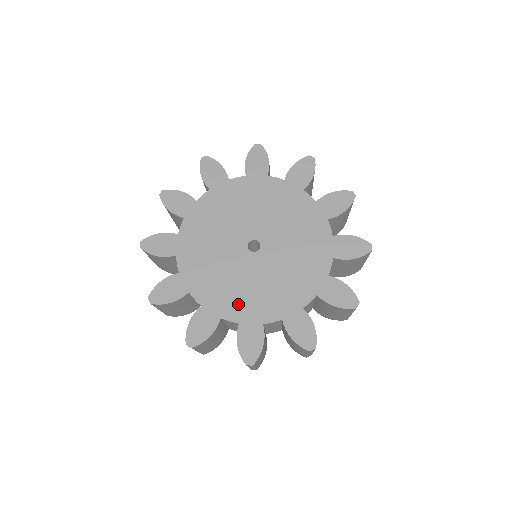
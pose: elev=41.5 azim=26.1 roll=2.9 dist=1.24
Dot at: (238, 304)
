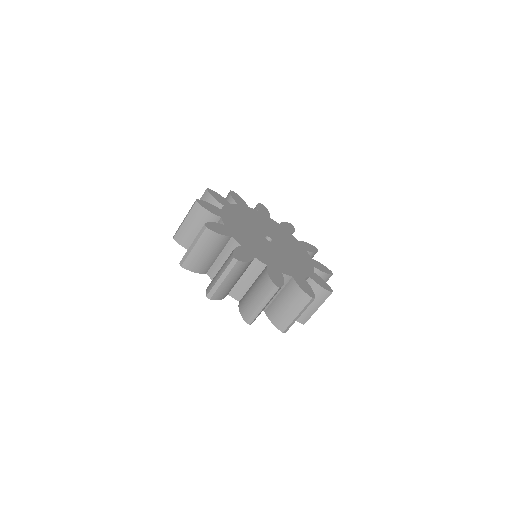
Dot at: (284, 266)
